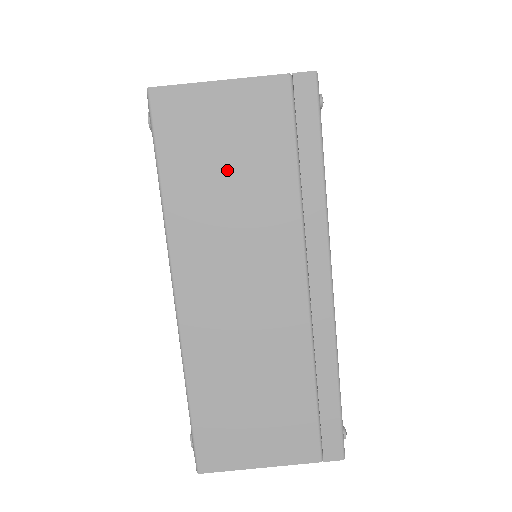
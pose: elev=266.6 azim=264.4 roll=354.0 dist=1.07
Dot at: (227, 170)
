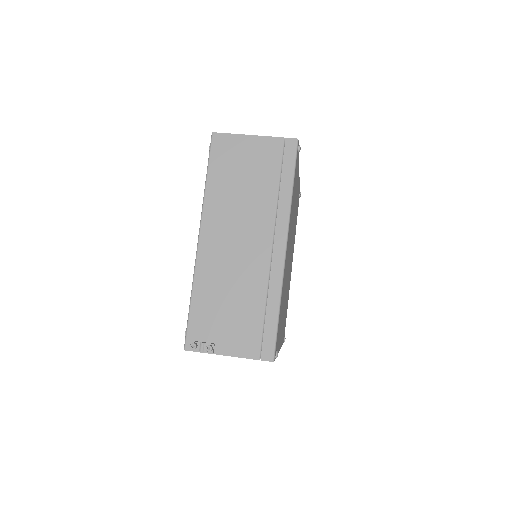
Dot at: occluded
